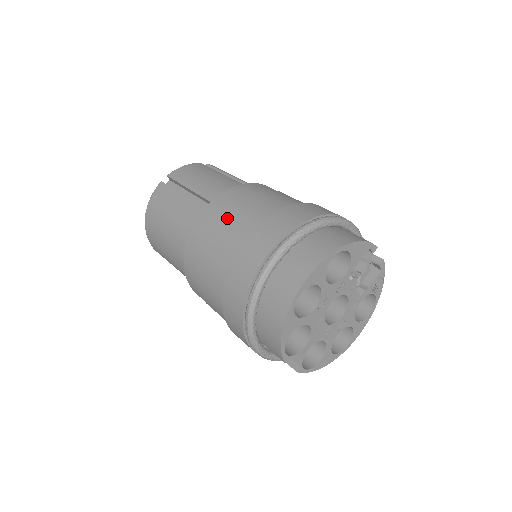
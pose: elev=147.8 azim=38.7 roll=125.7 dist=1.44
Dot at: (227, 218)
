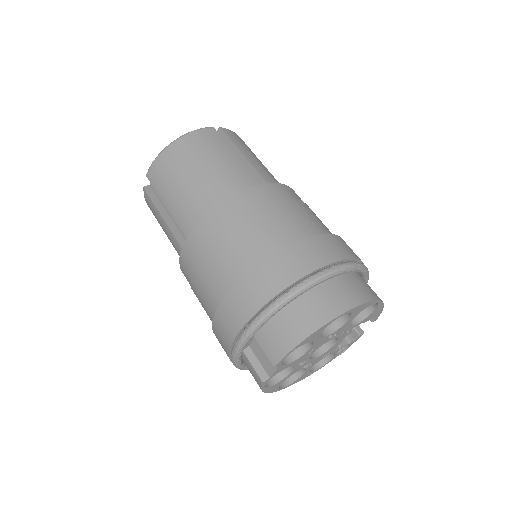
Dot at: (289, 207)
